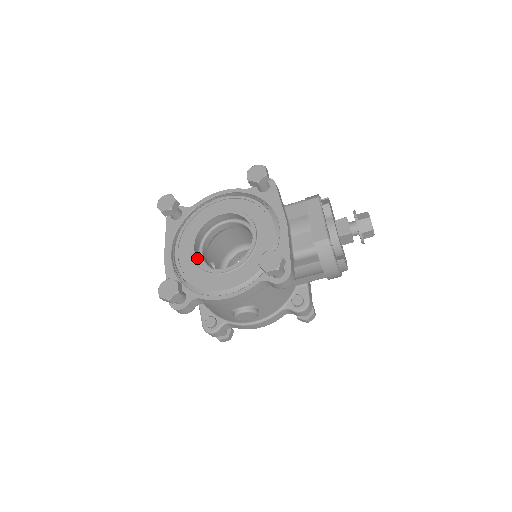
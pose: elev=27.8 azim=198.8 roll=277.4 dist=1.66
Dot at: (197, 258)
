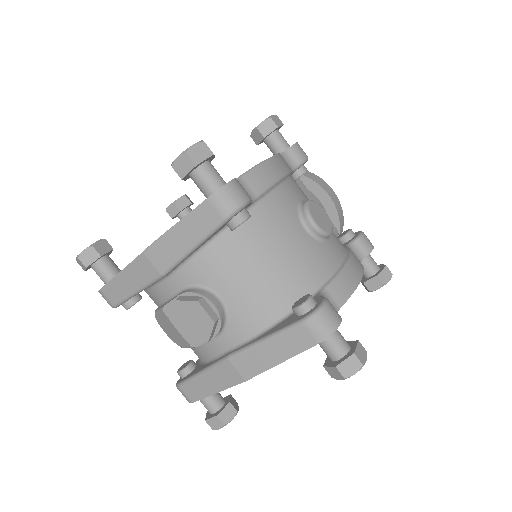
Dot at: occluded
